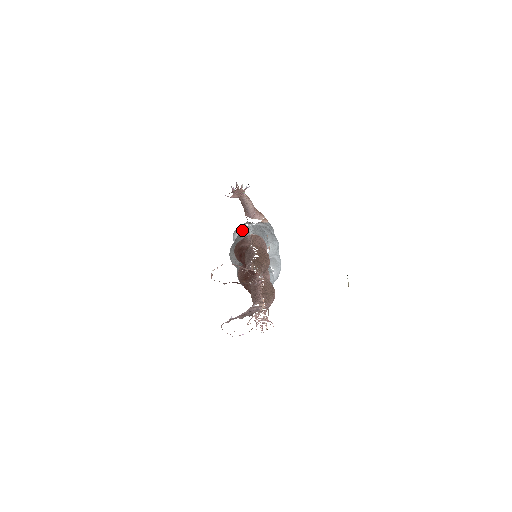
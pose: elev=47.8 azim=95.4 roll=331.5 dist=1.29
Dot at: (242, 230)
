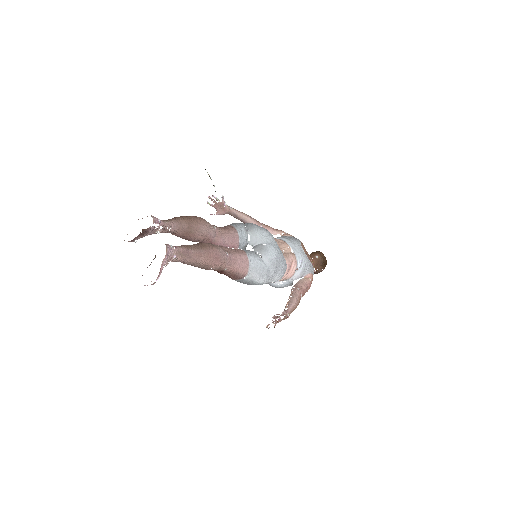
Dot at: occluded
